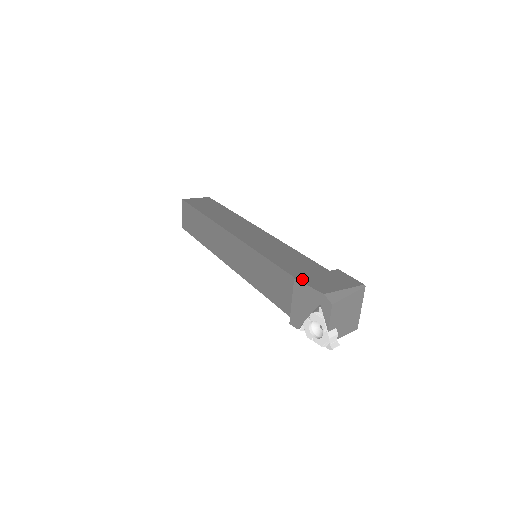
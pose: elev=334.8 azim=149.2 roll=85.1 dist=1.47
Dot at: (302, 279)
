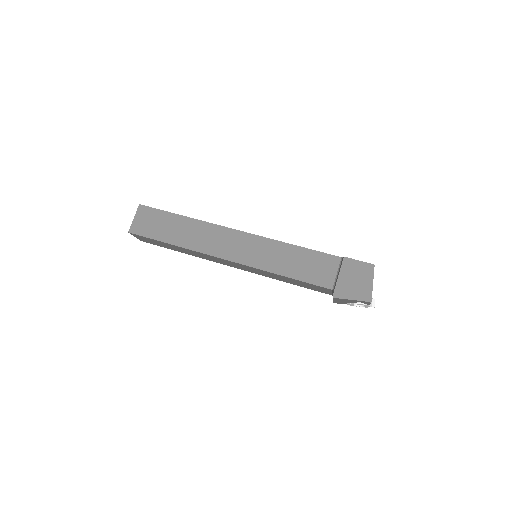
Dot at: (338, 294)
